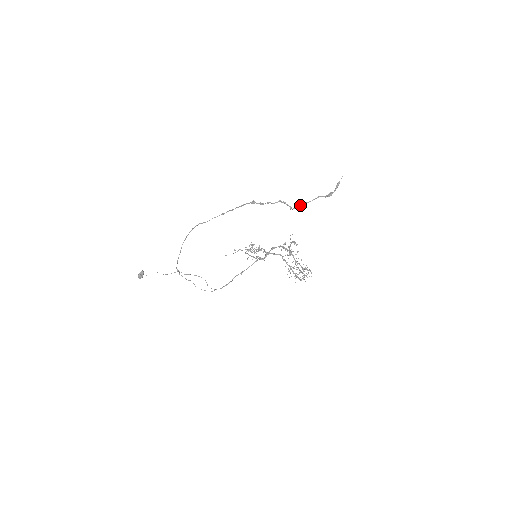
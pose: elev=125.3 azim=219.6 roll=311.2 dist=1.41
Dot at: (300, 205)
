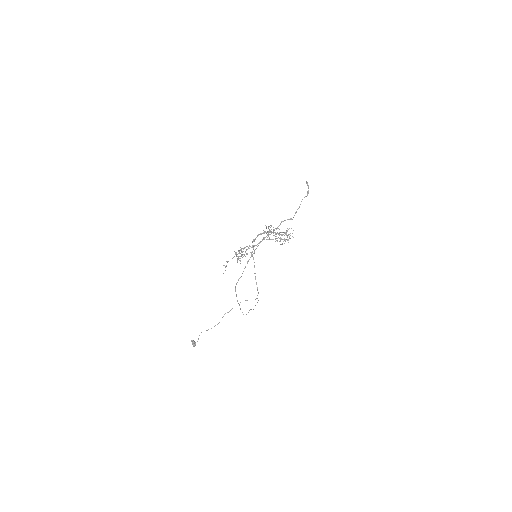
Dot at: occluded
